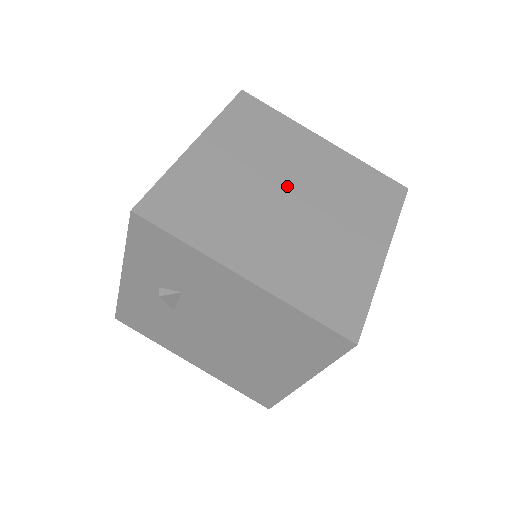
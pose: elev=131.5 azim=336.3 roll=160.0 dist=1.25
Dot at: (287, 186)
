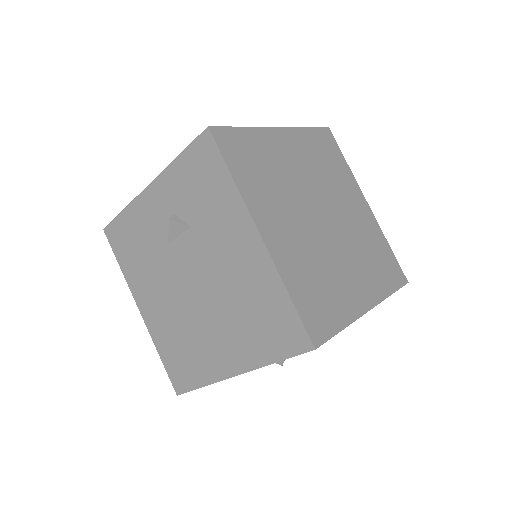
Dot at: (325, 207)
